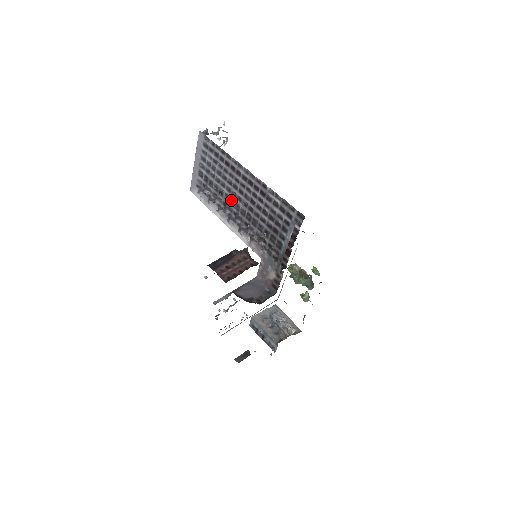
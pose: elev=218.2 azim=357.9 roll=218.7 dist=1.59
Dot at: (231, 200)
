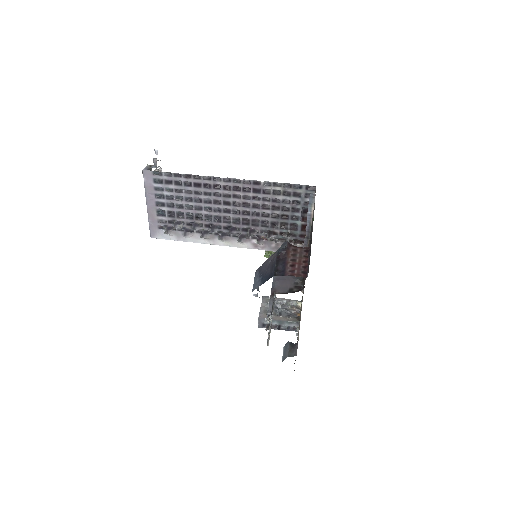
Dot at: (216, 218)
